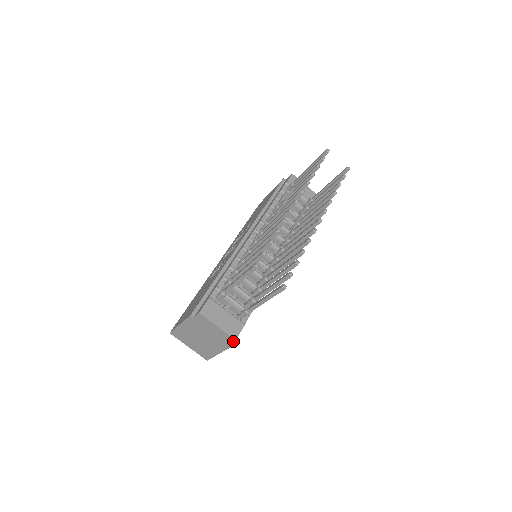
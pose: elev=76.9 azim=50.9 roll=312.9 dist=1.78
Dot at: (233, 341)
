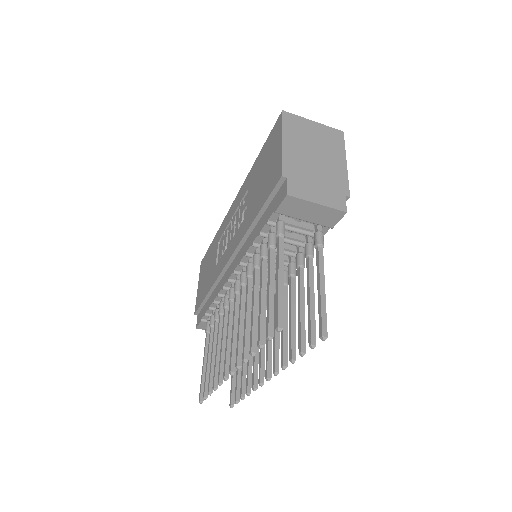
Dot at: occluded
